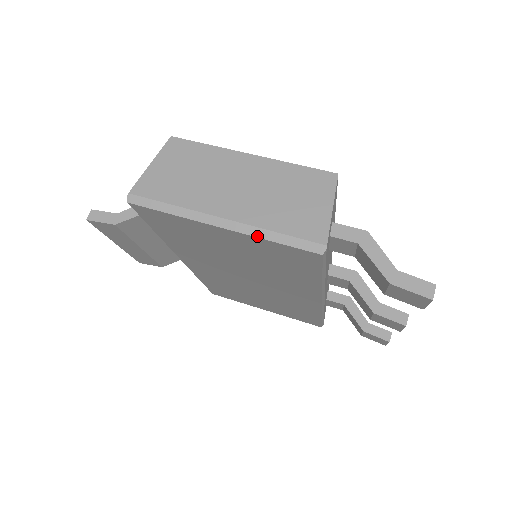
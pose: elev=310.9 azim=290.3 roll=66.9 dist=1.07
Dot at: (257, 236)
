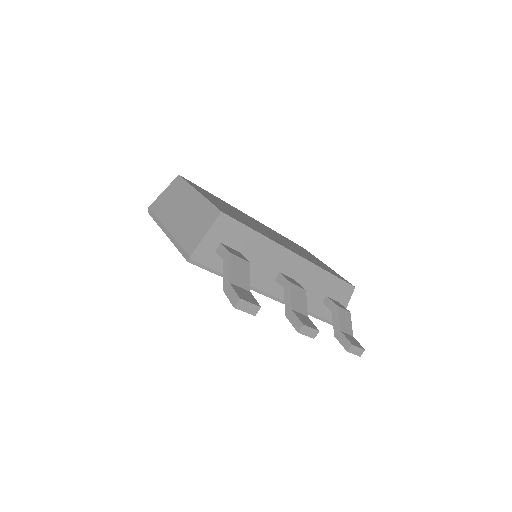
Dot at: (173, 243)
